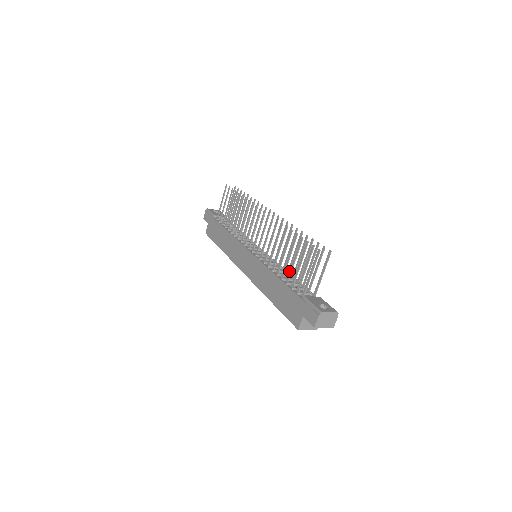
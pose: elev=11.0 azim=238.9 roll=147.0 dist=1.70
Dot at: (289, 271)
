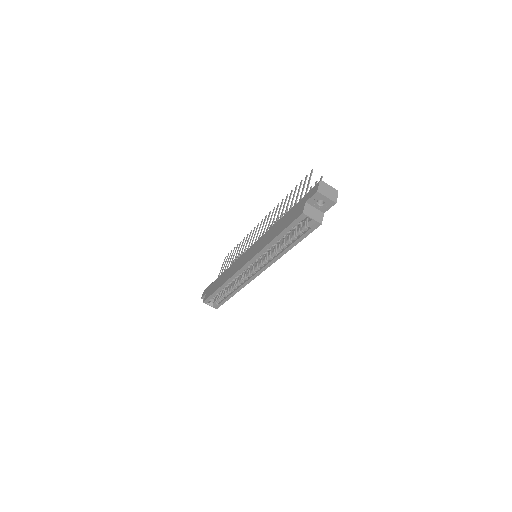
Dot at: occluded
